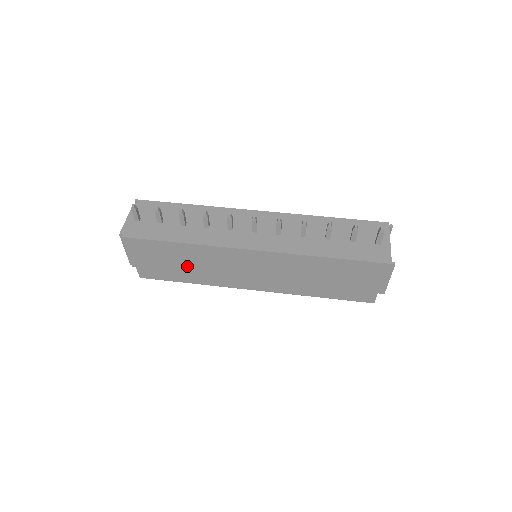
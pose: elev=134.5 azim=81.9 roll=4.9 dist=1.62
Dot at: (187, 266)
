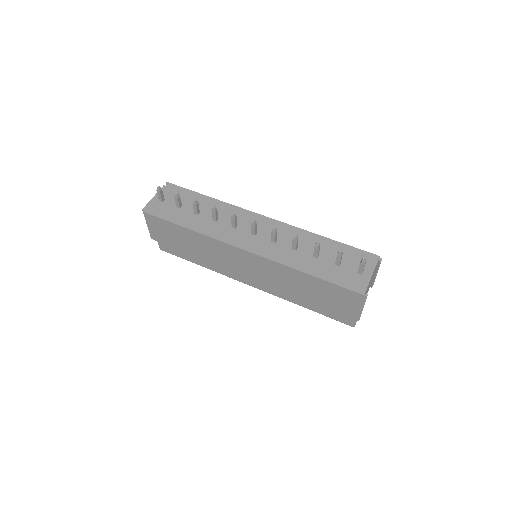
Dot at: (193, 250)
